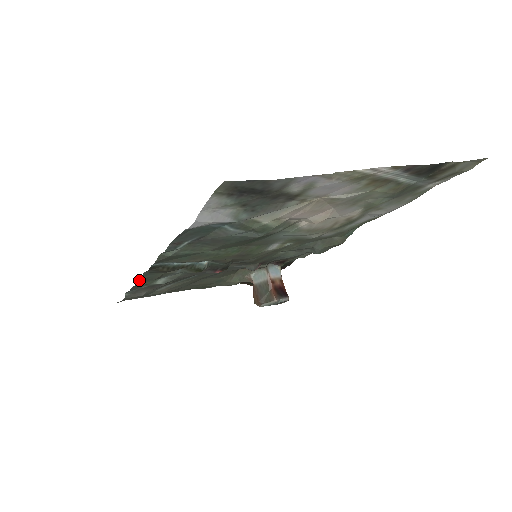
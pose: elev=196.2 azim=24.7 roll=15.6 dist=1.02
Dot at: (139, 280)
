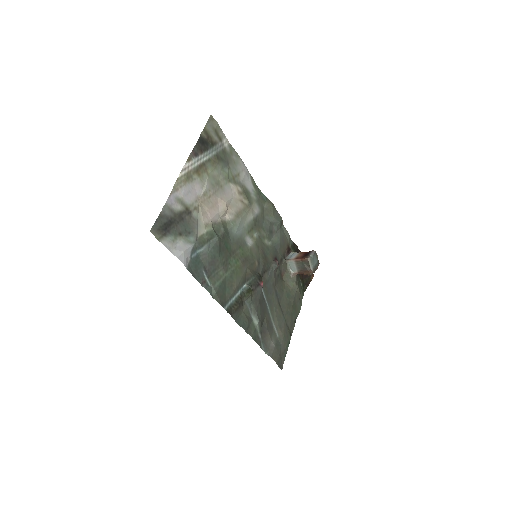
Dot at: (245, 330)
